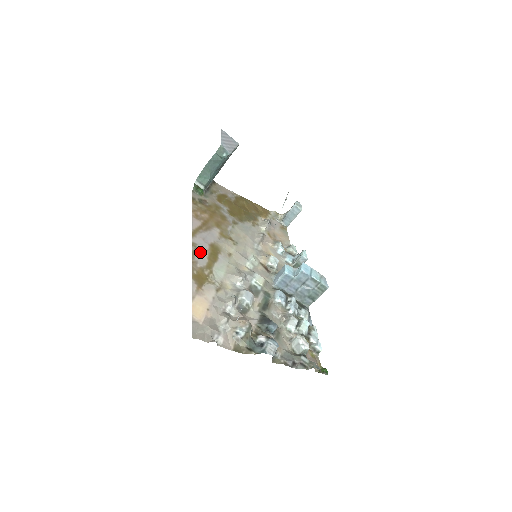
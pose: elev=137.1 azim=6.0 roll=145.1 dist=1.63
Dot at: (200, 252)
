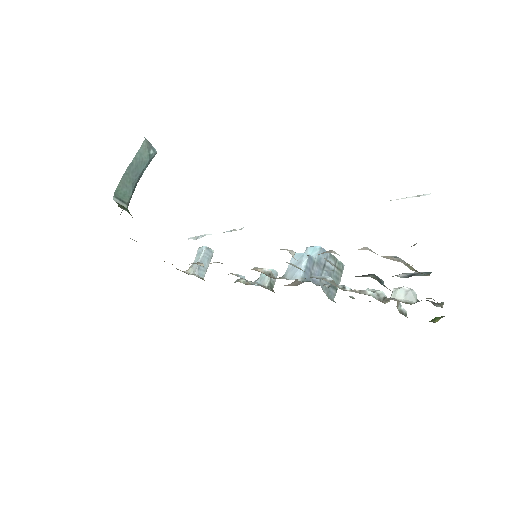
Dot at: occluded
